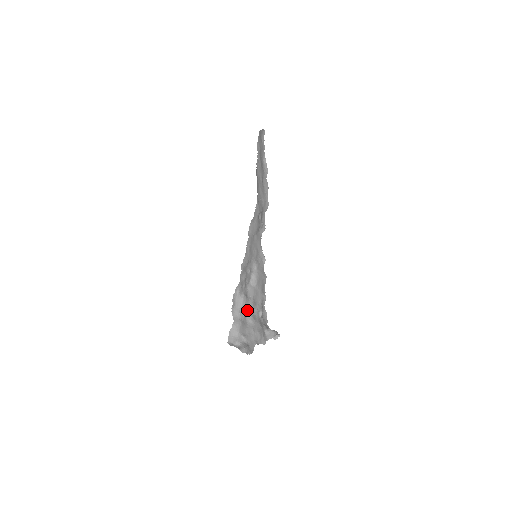
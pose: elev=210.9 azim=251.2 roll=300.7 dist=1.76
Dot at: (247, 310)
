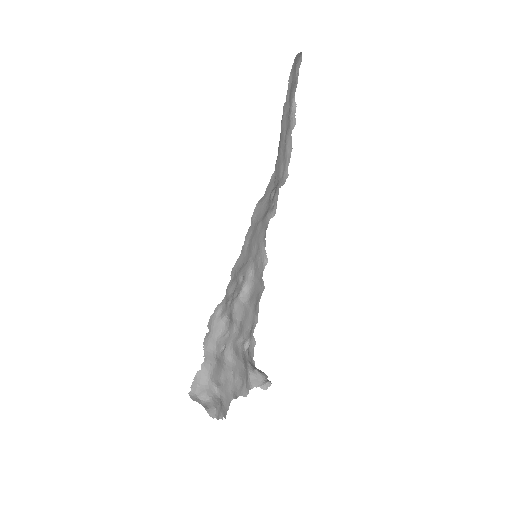
Dot at: (228, 341)
